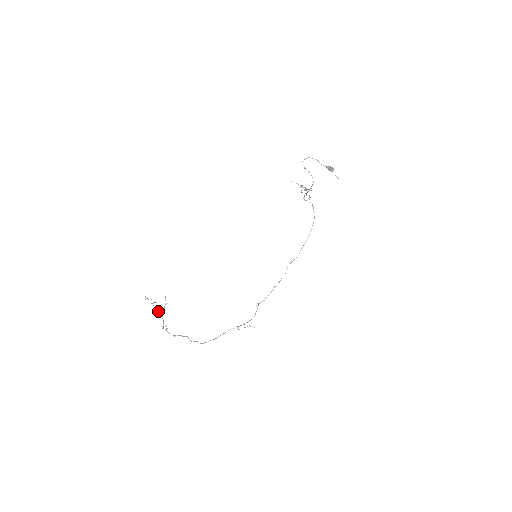
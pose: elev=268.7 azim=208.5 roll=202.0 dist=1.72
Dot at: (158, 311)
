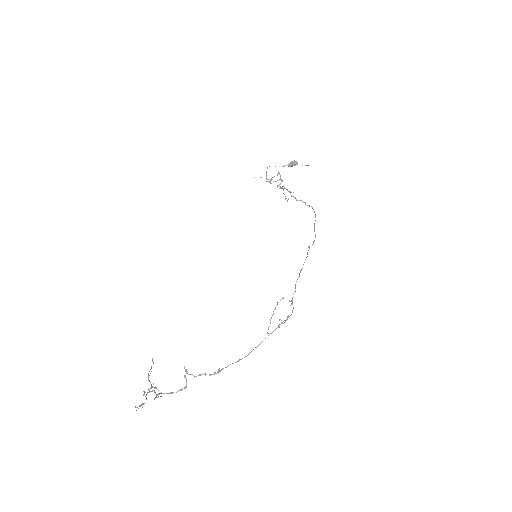
Dot at: (149, 390)
